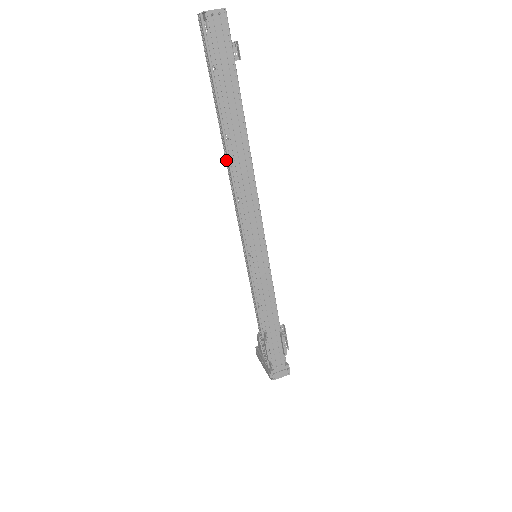
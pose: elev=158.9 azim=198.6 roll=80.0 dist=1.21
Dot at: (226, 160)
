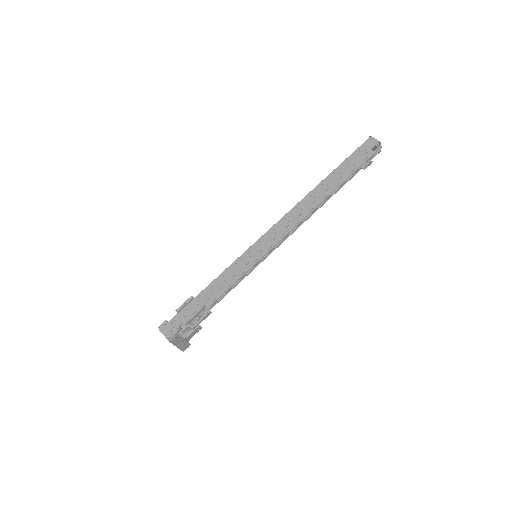
Dot at: occluded
